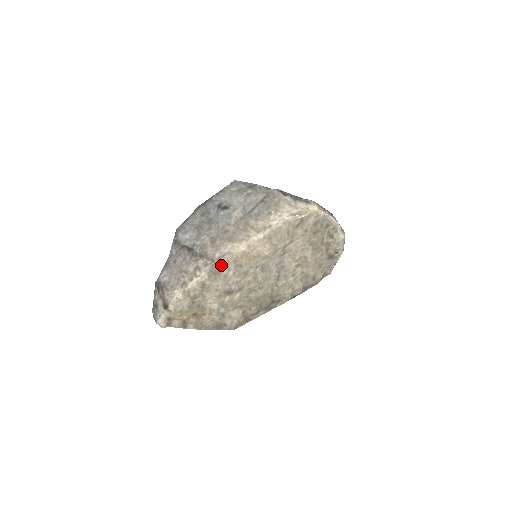
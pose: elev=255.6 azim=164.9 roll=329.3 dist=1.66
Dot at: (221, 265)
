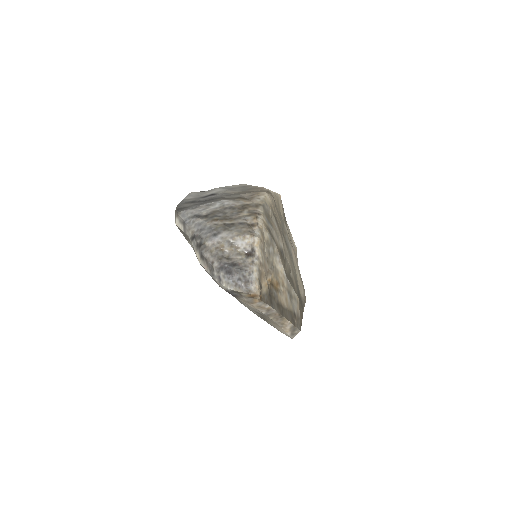
Dot at: (267, 209)
